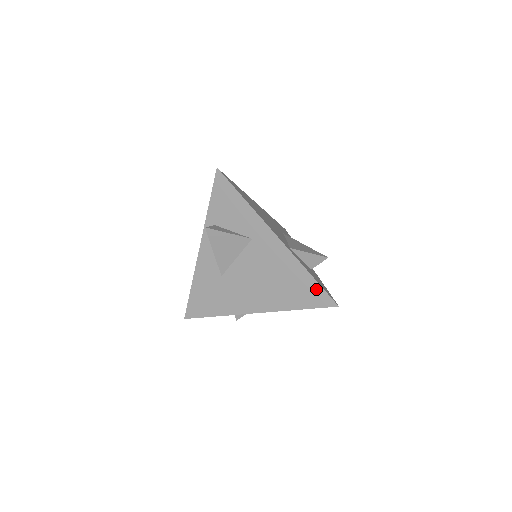
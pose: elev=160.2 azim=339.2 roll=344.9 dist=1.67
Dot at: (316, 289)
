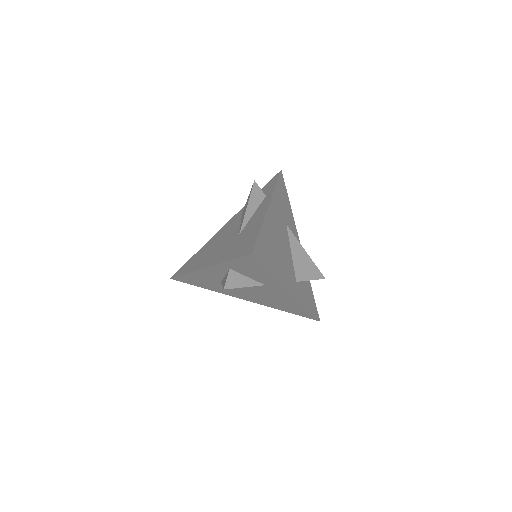
Dot at: (307, 313)
